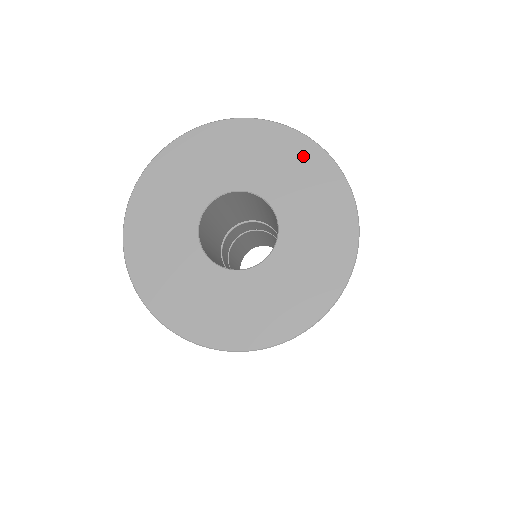
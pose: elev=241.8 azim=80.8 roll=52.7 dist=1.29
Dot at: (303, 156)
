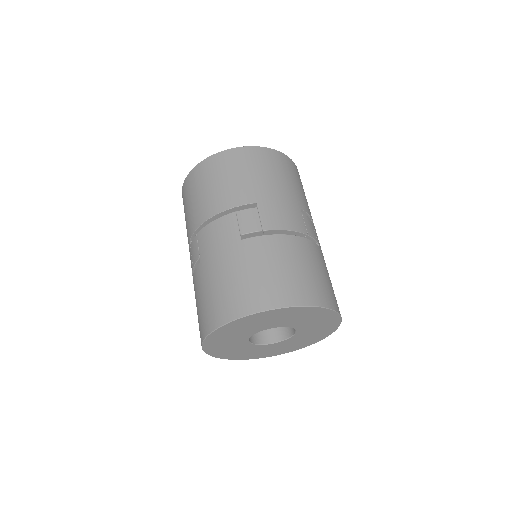
Dot at: (330, 321)
